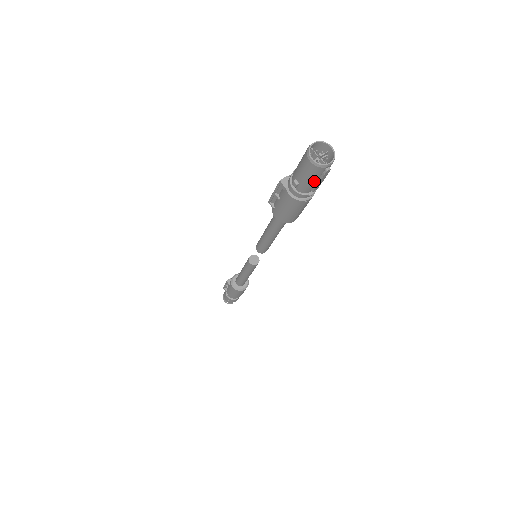
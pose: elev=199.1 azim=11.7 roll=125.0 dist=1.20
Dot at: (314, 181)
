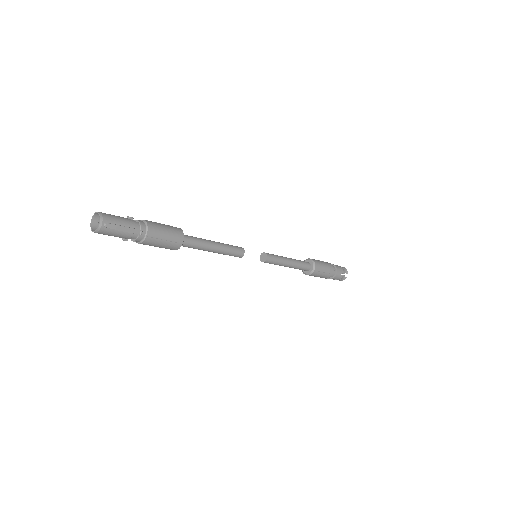
Dot at: (119, 233)
